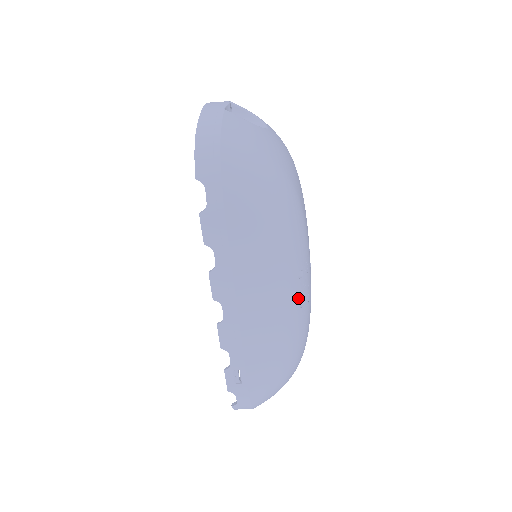
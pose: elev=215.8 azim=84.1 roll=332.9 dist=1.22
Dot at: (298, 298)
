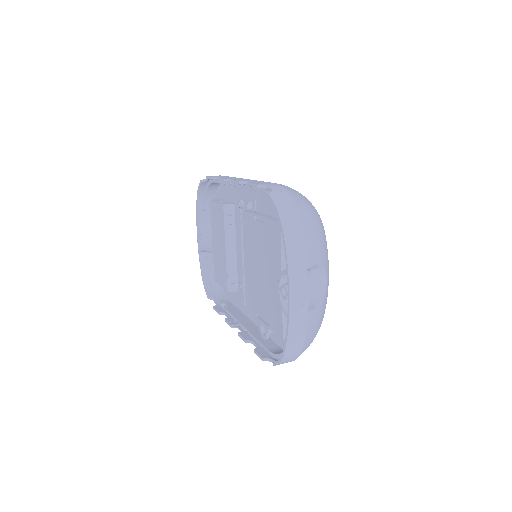
Dot at: occluded
